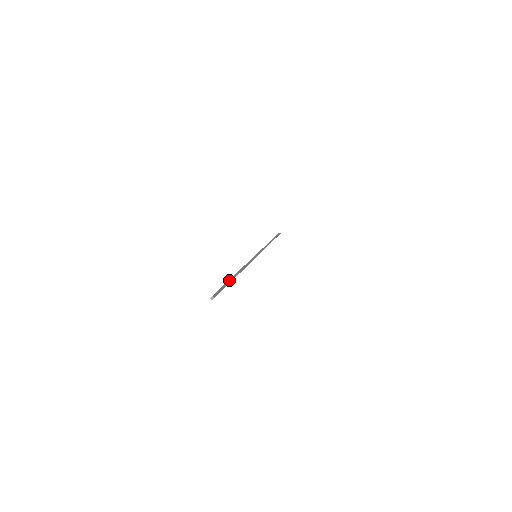
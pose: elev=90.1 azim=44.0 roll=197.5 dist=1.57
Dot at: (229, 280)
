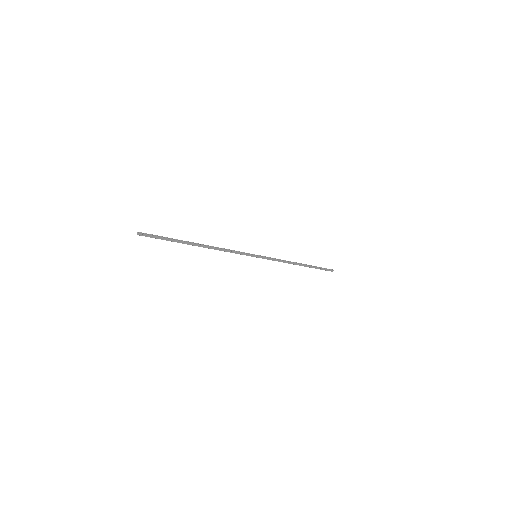
Dot at: (180, 240)
